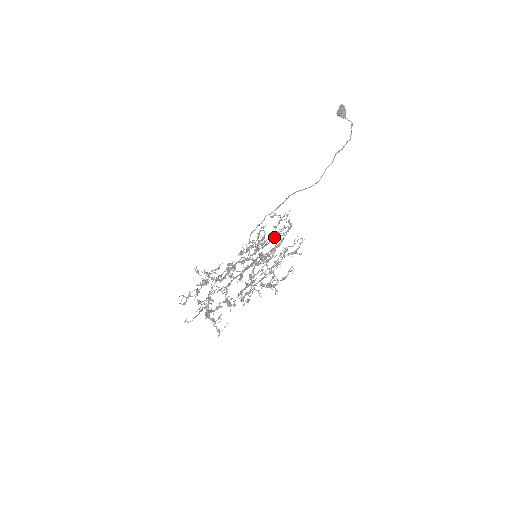
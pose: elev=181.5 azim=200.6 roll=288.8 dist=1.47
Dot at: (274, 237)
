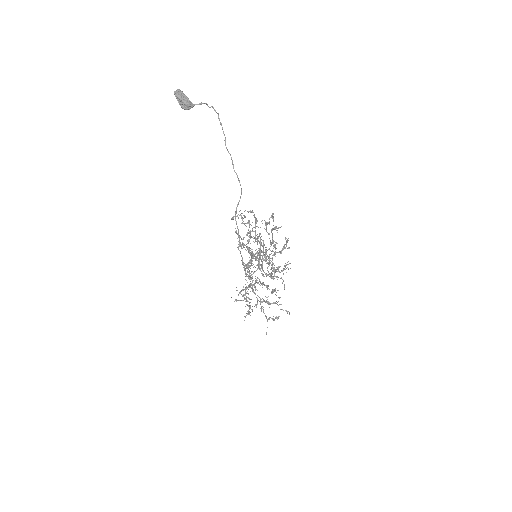
Dot at: occluded
